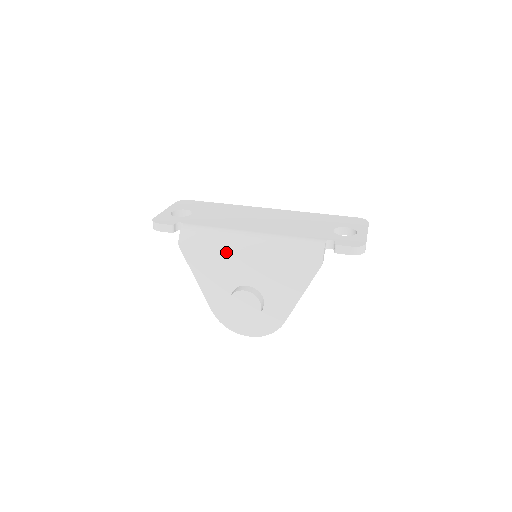
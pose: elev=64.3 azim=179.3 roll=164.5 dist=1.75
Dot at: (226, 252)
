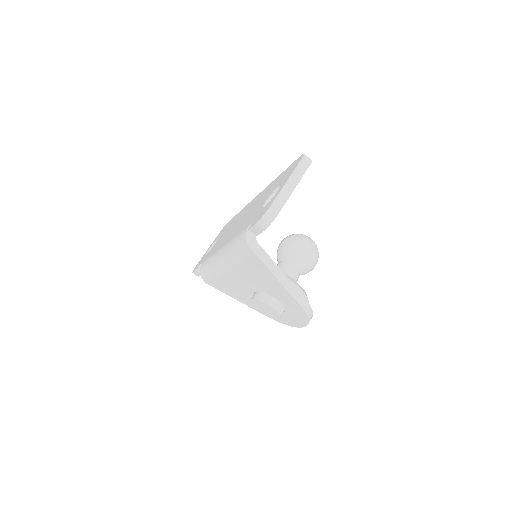
Dot at: (221, 275)
